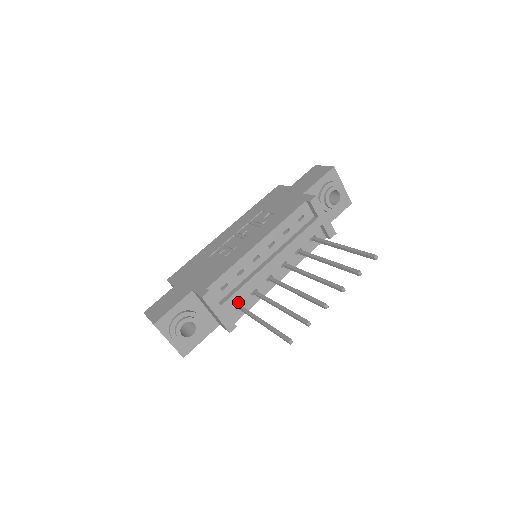
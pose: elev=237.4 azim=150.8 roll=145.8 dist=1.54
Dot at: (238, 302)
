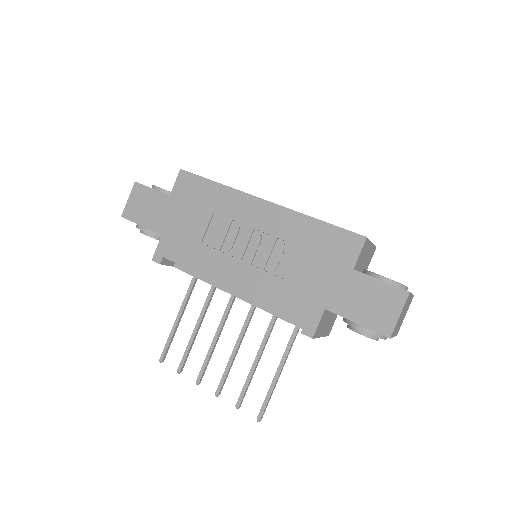
Dot at: occluded
